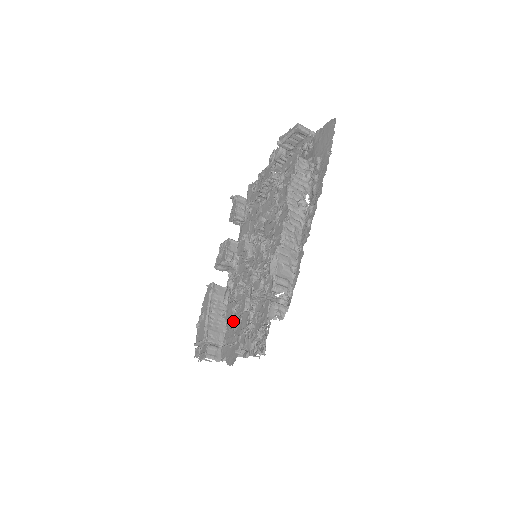
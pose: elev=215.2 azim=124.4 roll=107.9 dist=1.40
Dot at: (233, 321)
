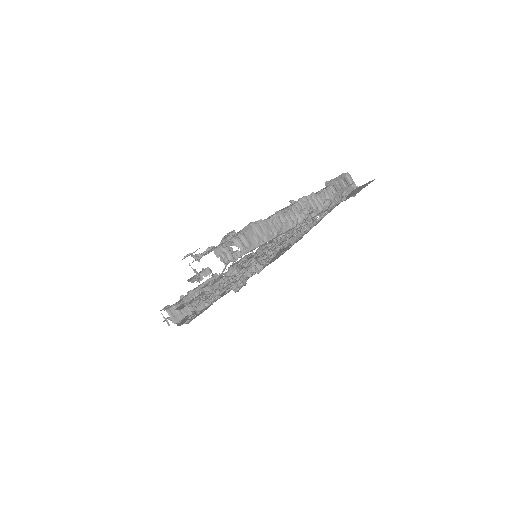
Dot at: (204, 291)
